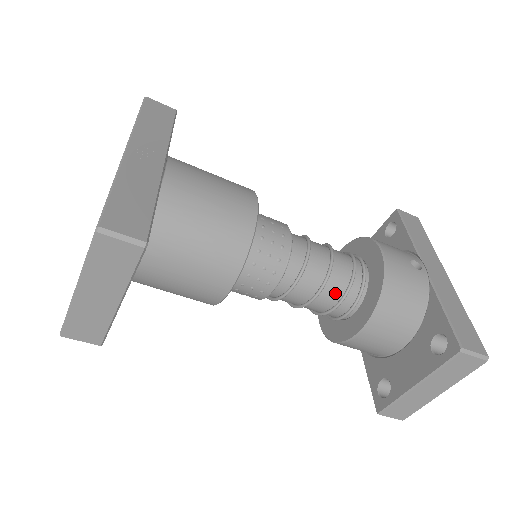
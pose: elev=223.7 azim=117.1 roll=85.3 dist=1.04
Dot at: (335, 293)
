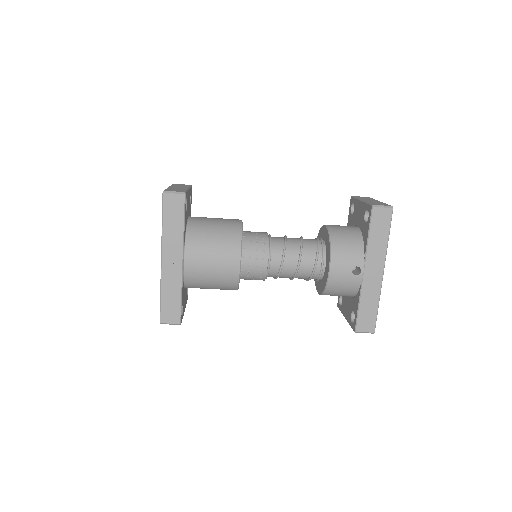
Dot at: (302, 278)
